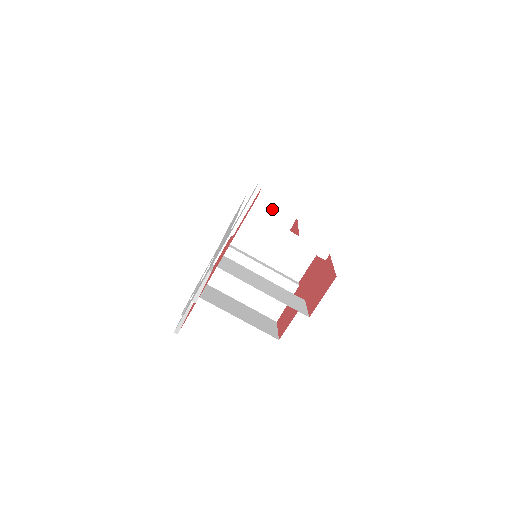
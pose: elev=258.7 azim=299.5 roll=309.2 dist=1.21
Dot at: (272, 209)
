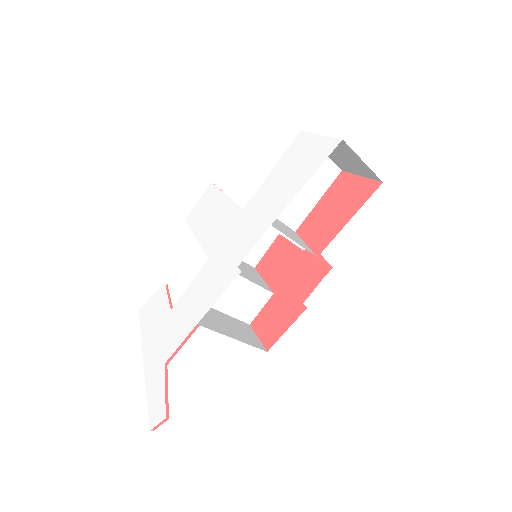
Dot at: (360, 162)
